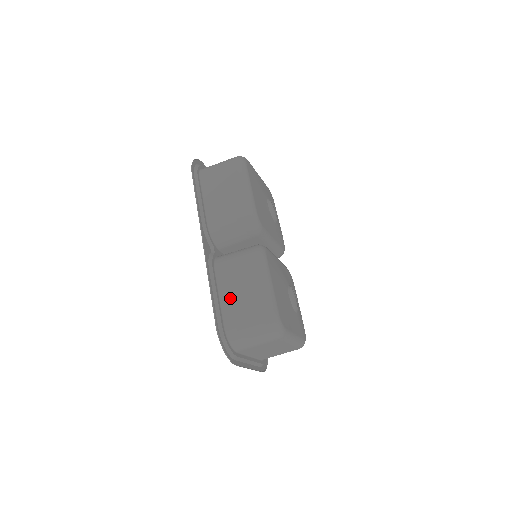
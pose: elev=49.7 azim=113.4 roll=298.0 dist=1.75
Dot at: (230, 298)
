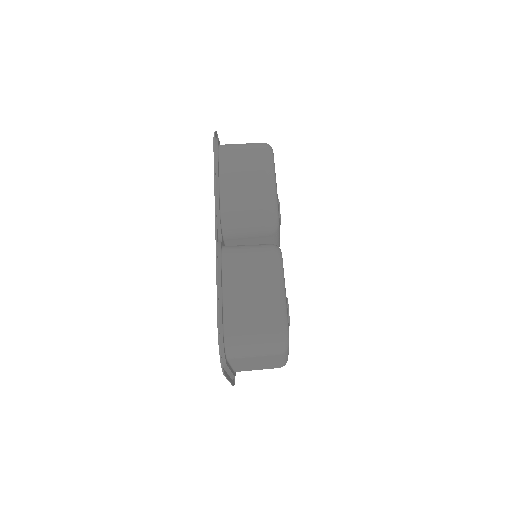
Dot at: (236, 296)
